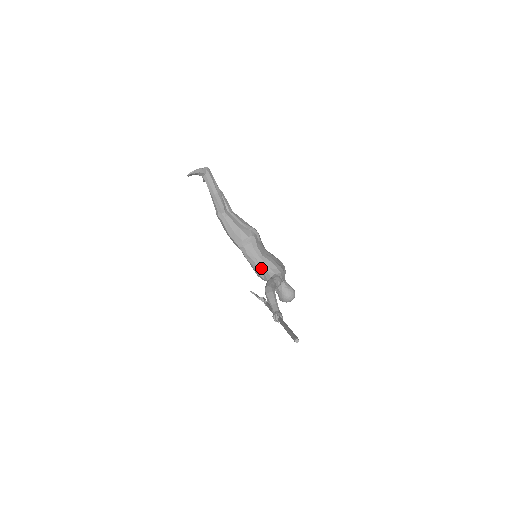
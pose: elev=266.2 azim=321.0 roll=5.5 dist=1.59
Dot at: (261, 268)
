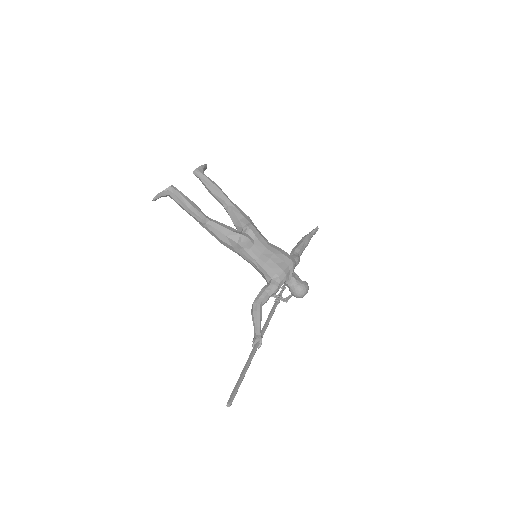
Dot at: (260, 271)
